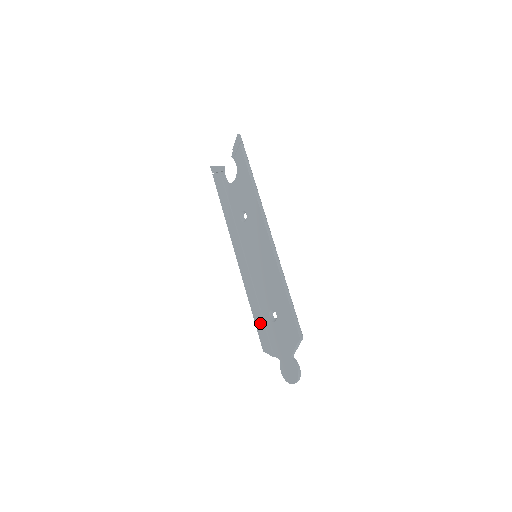
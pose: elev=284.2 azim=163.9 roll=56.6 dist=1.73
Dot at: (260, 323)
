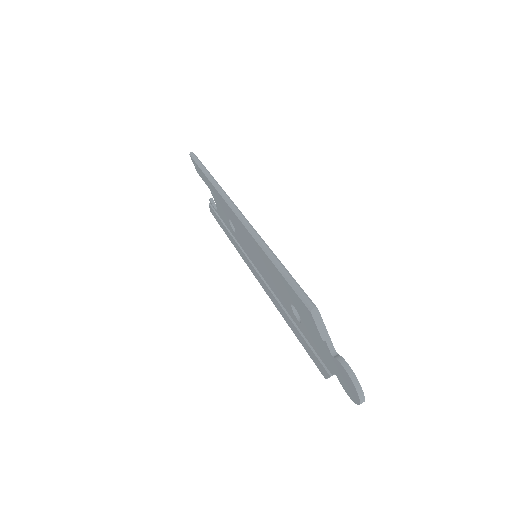
Dot at: (301, 339)
